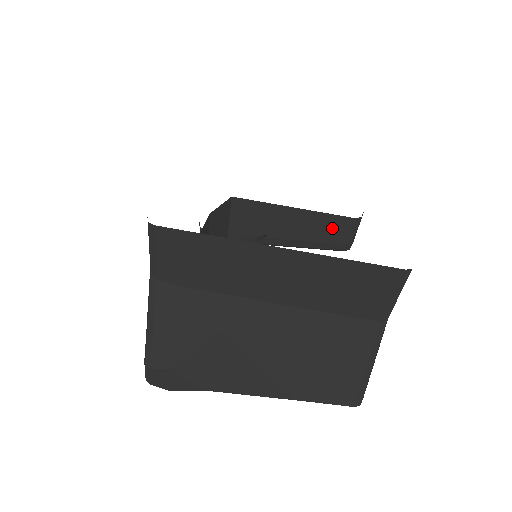
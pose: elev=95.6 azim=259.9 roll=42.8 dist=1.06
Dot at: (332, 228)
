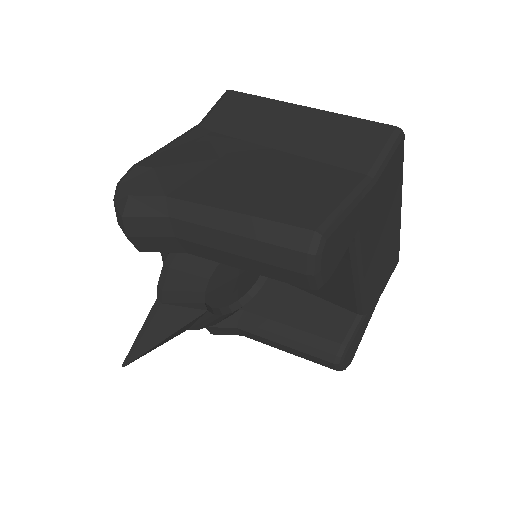
Dot at: (330, 320)
